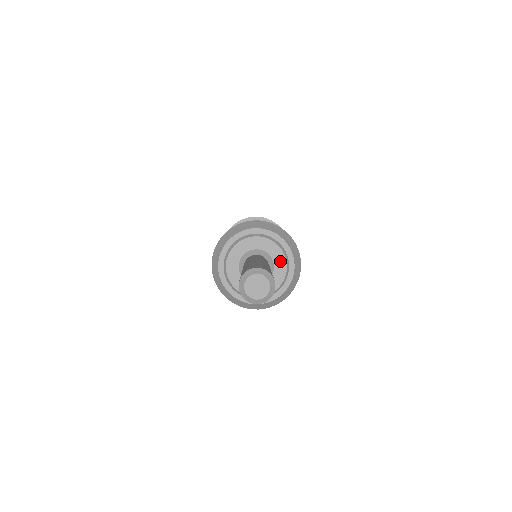
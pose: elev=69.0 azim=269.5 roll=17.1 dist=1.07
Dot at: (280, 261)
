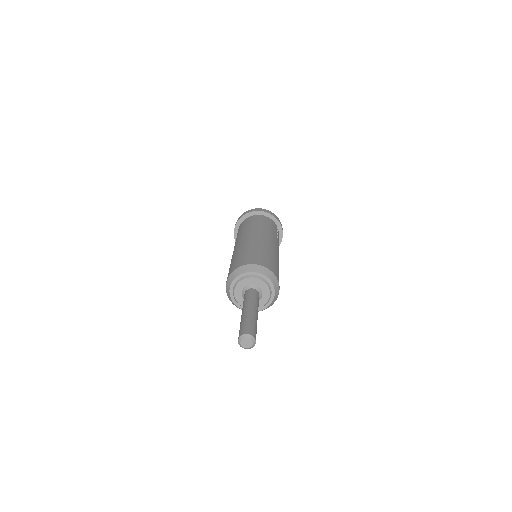
Dot at: (264, 286)
